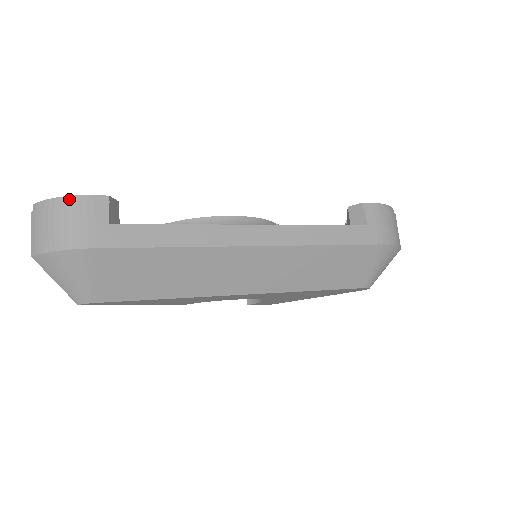
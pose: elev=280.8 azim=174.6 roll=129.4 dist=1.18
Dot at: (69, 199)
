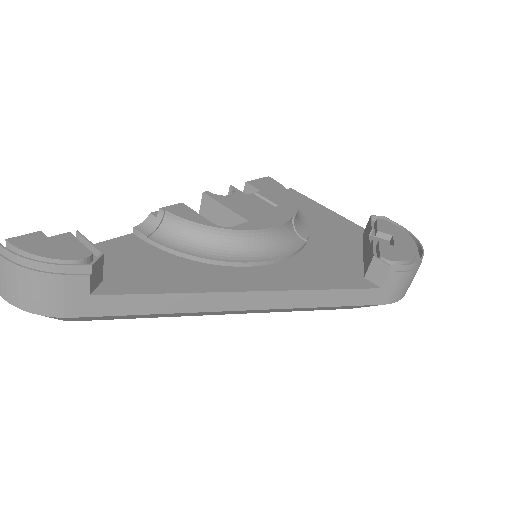
Dot at: (41, 266)
